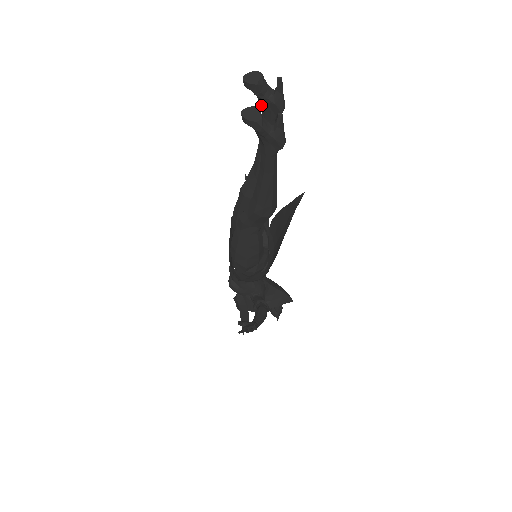
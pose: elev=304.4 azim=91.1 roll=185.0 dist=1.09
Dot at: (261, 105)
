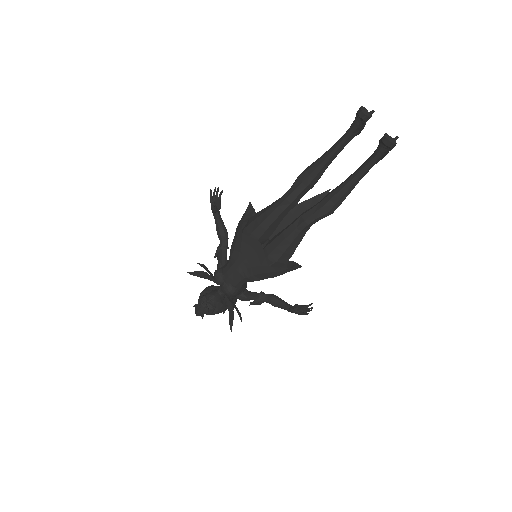
Dot at: (352, 130)
